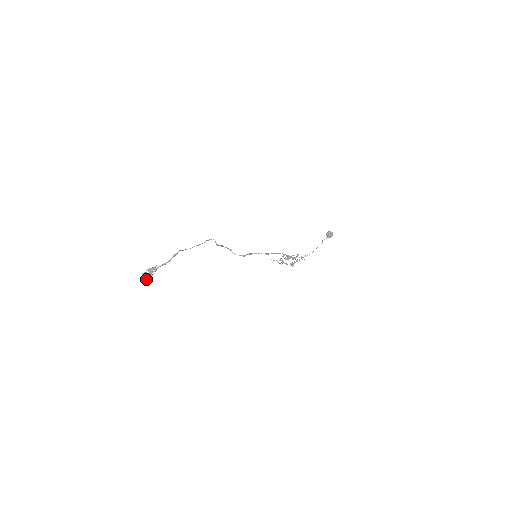
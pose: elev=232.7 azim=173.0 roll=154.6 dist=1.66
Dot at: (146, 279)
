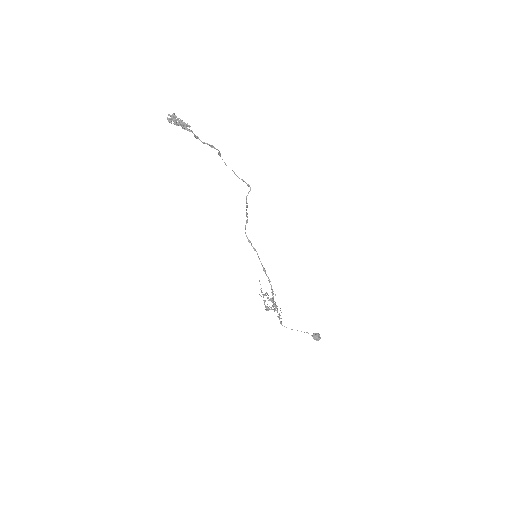
Dot at: (170, 120)
